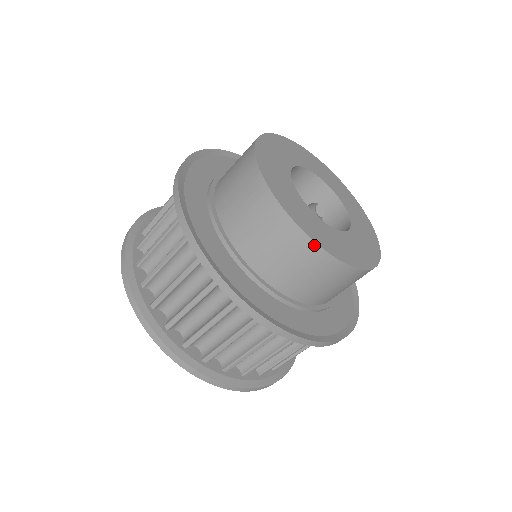
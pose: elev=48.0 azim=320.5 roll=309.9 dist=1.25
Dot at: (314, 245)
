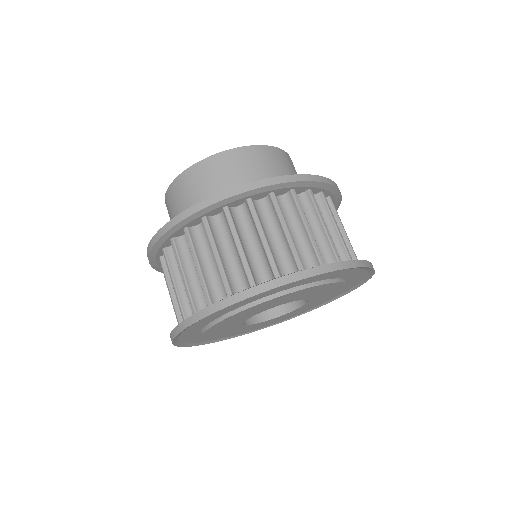
Dot at: (166, 195)
